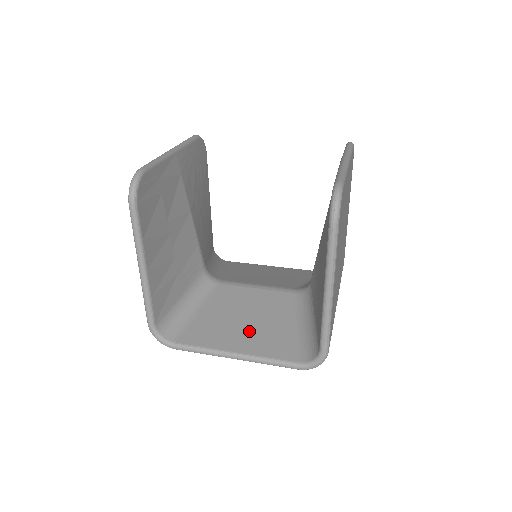
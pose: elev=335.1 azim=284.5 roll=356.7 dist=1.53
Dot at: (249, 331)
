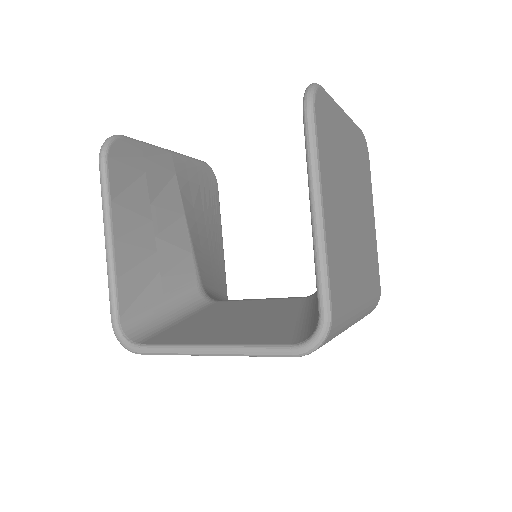
Dot at: (236, 327)
